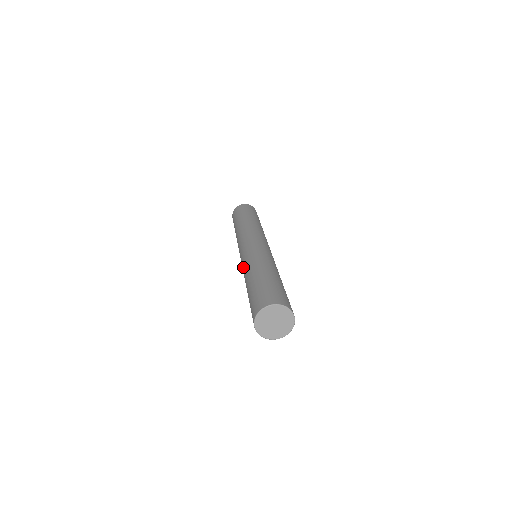
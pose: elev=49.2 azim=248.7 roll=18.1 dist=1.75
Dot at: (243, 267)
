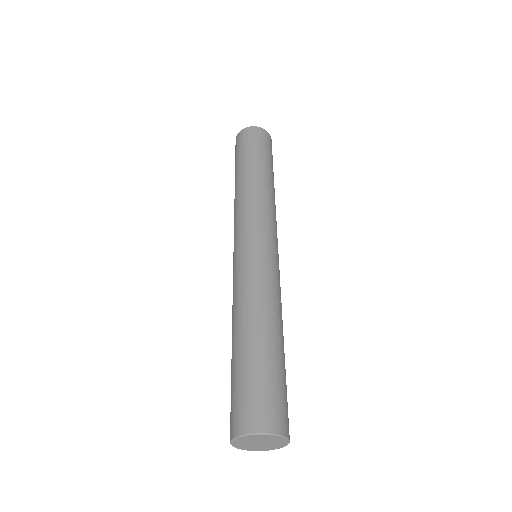
Dot at: (234, 288)
